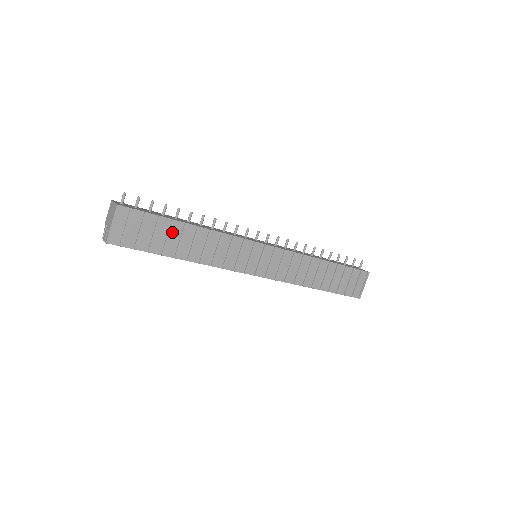
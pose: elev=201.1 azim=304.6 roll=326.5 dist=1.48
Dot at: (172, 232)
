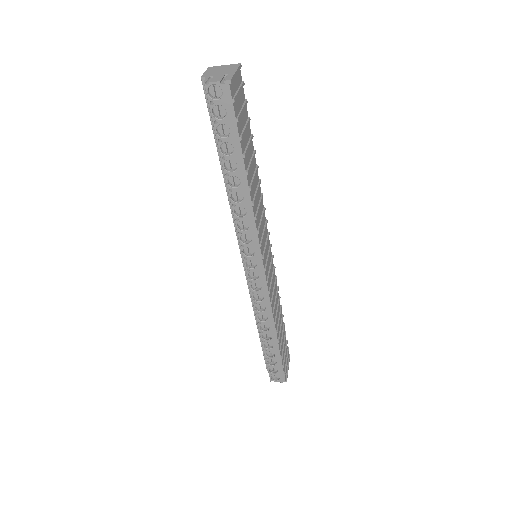
Dot at: (249, 145)
